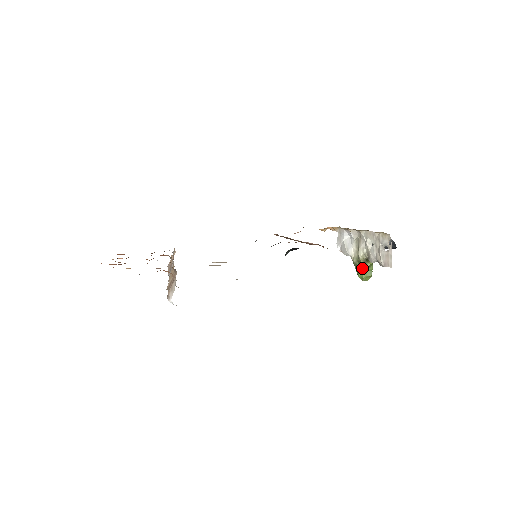
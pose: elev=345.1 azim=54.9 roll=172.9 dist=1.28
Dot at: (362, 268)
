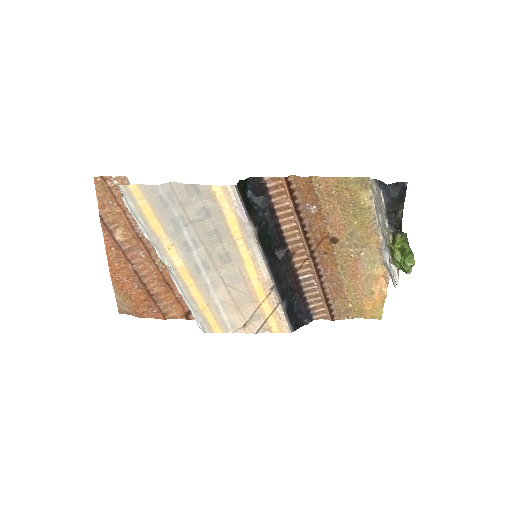
Dot at: (396, 253)
